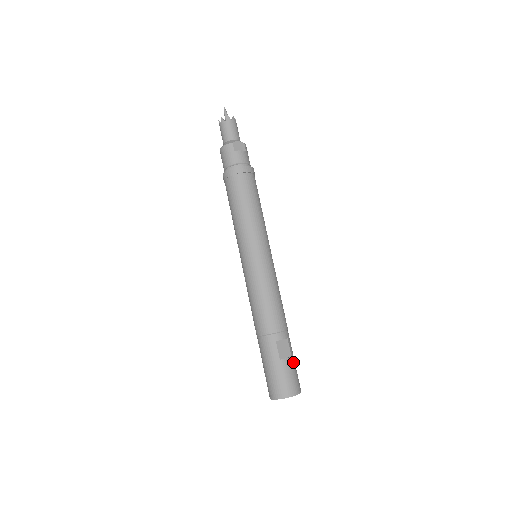
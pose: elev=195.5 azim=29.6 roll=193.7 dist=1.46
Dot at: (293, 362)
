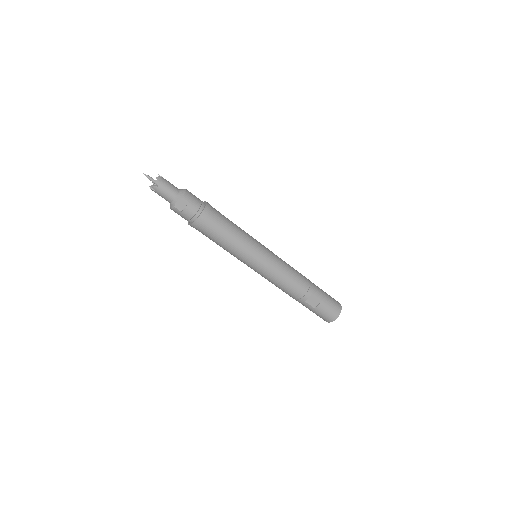
Dot at: (325, 302)
